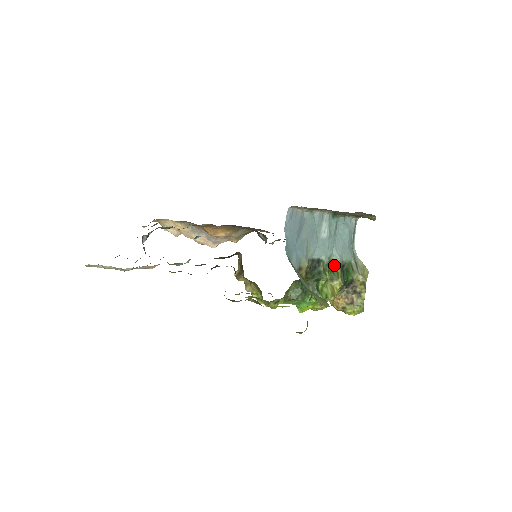
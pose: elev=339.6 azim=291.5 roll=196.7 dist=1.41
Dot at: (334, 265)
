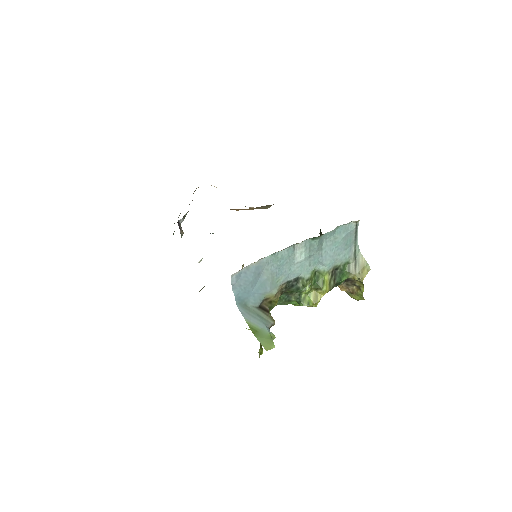
Dot at: (321, 274)
